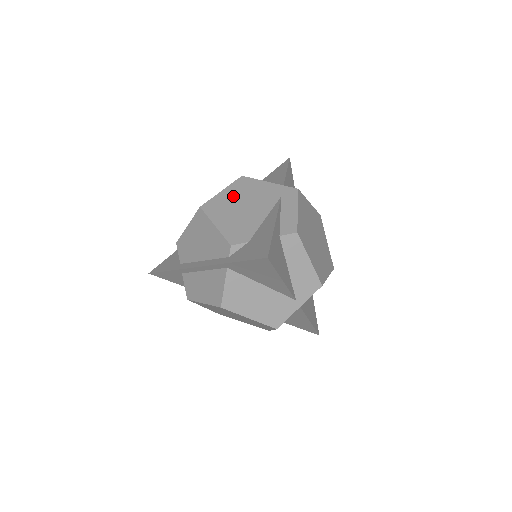
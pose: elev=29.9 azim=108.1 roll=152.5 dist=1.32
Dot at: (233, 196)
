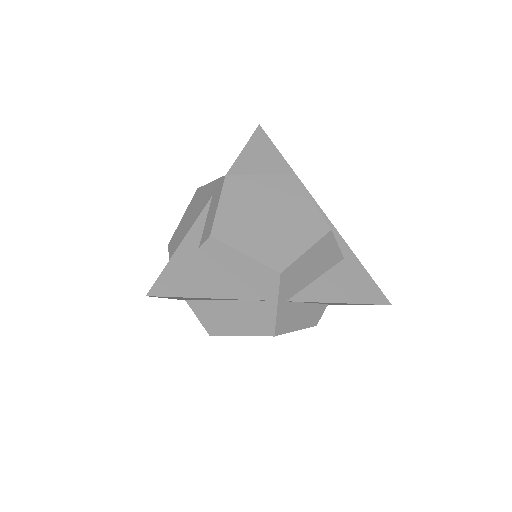
Dot at: (186, 218)
